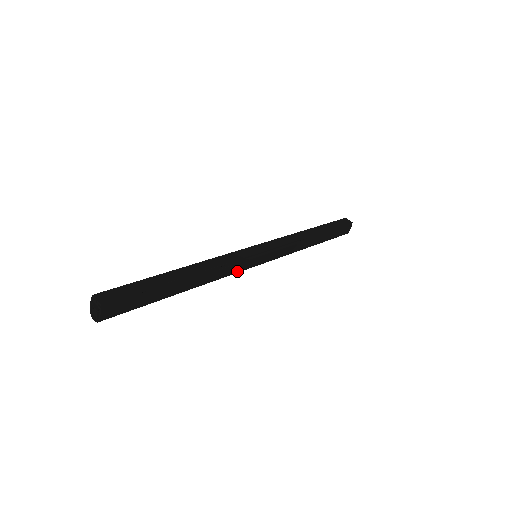
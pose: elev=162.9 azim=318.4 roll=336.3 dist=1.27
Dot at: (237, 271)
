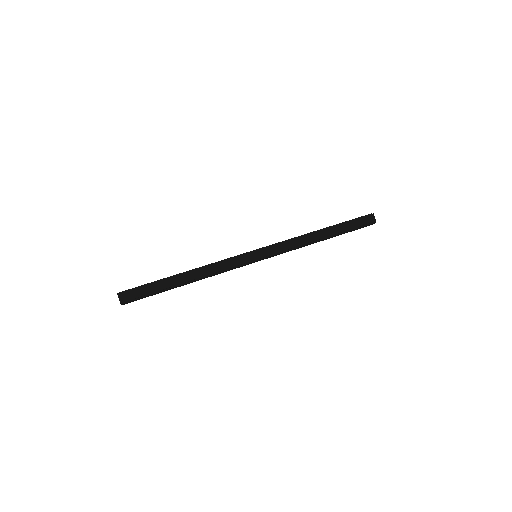
Dot at: occluded
